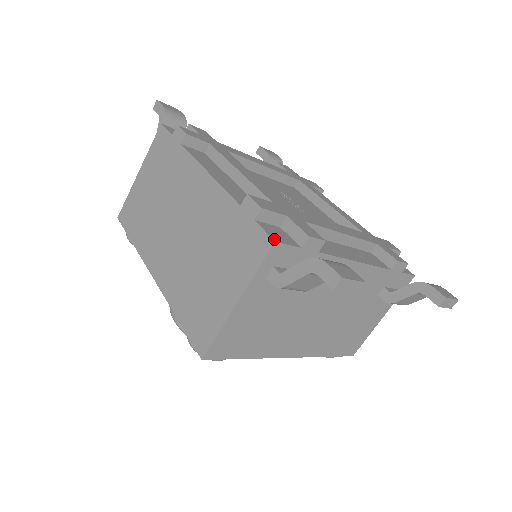
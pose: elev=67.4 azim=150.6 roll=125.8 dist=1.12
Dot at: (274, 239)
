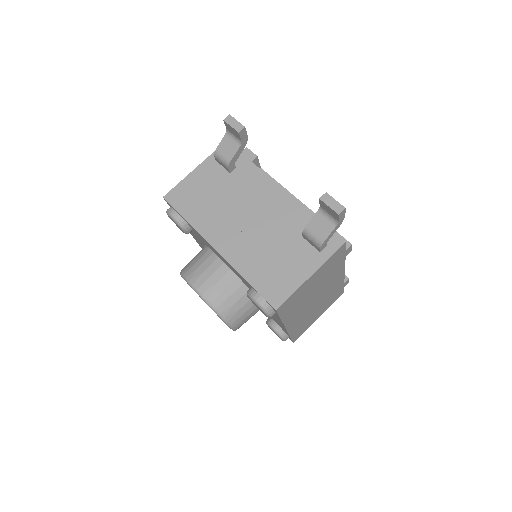
Dot at: occluded
